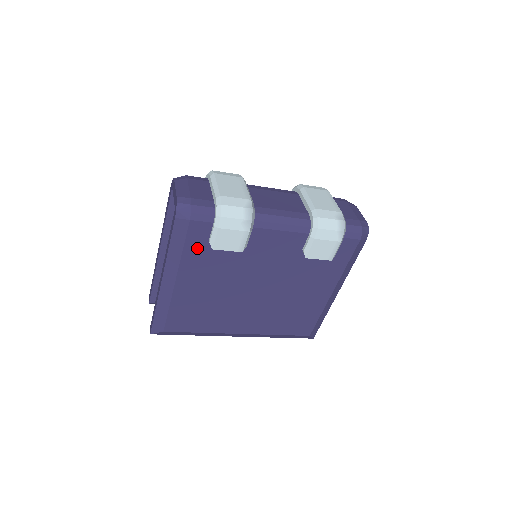
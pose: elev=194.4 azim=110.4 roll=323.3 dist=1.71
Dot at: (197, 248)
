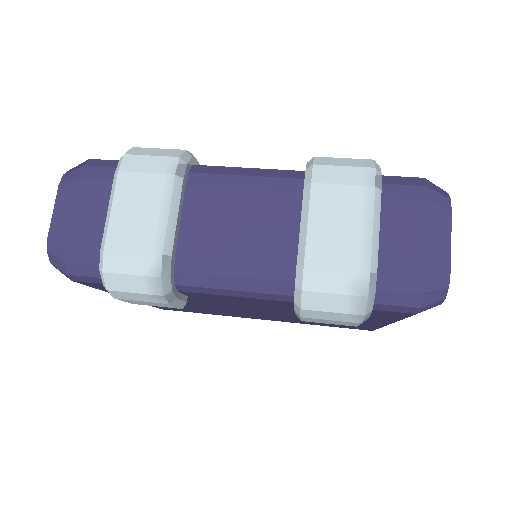
Dot at: occluded
